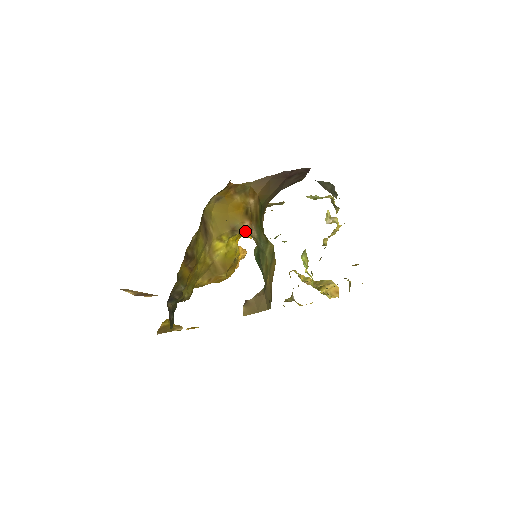
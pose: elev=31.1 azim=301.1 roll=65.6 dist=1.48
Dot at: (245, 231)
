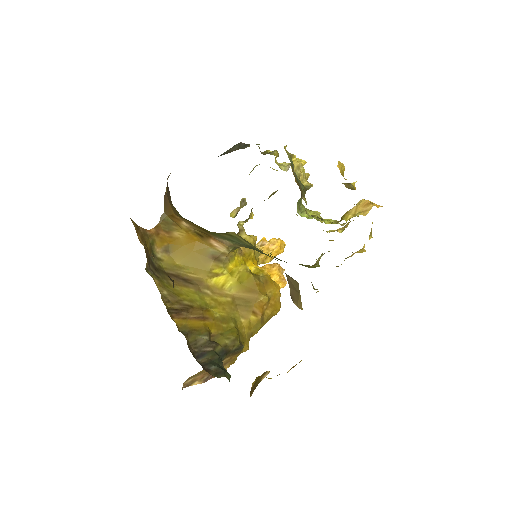
Dot at: (223, 249)
